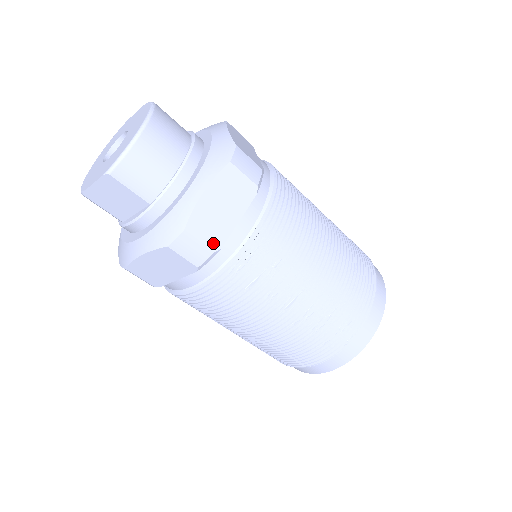
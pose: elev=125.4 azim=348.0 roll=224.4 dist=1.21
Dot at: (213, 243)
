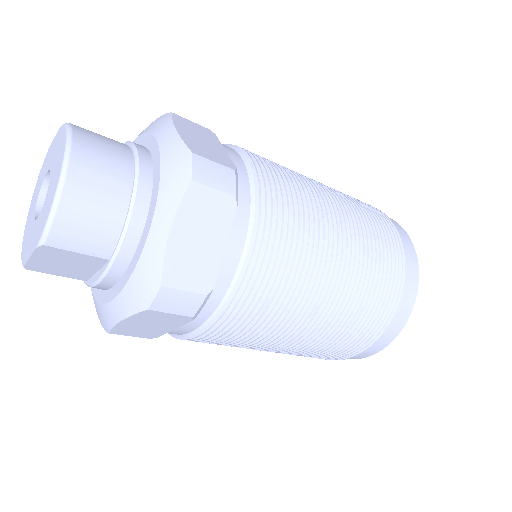
Dot at: (202, 286)
